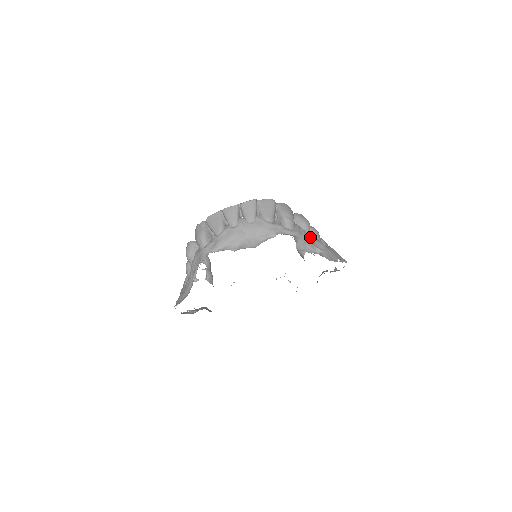
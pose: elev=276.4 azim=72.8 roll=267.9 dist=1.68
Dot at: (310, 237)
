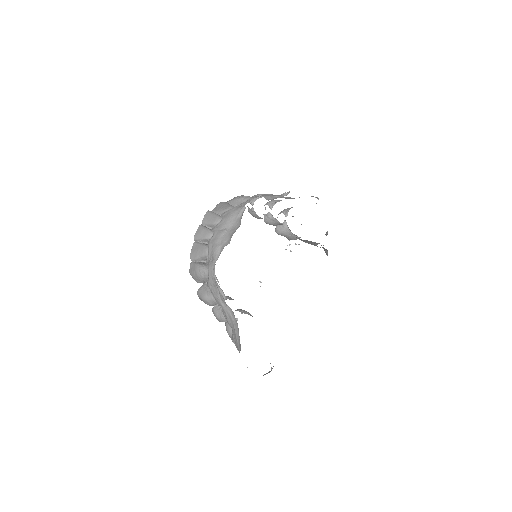
Dot at: (271, 194)
